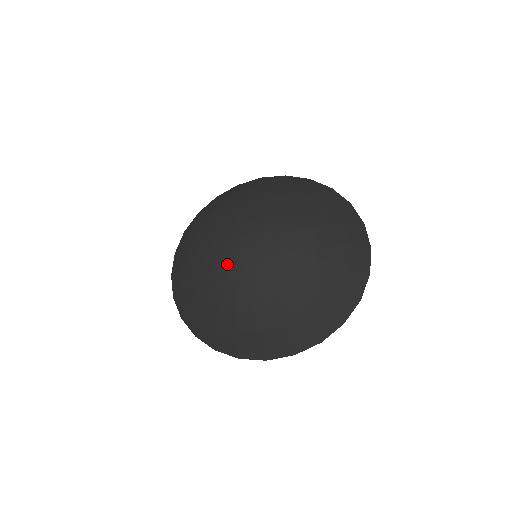
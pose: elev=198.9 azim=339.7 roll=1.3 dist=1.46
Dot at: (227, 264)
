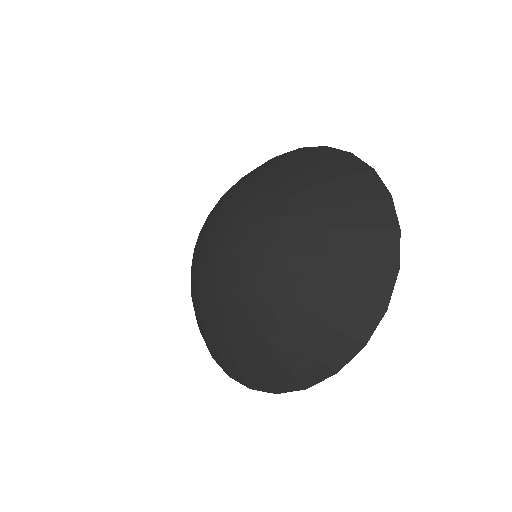
Dot at: (206, 265)
